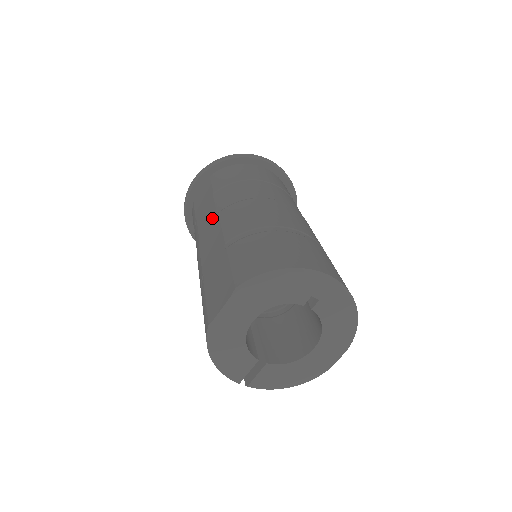
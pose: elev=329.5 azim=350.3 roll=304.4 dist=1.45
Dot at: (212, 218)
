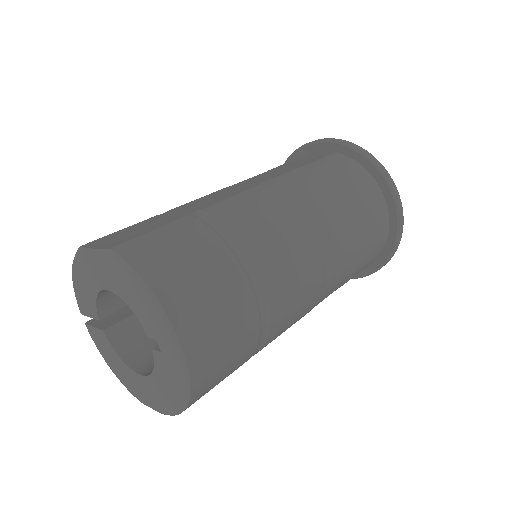
Dot at: (257, 182)
